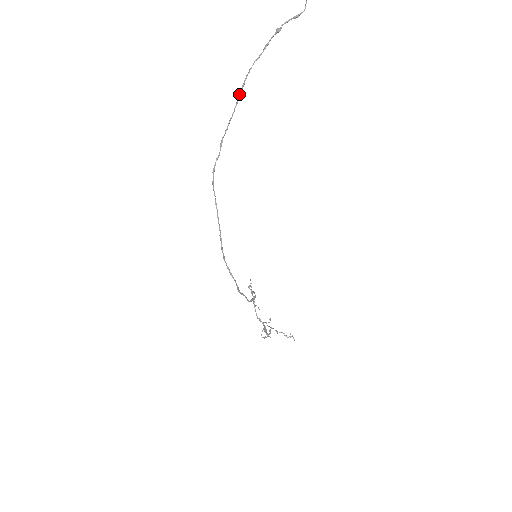
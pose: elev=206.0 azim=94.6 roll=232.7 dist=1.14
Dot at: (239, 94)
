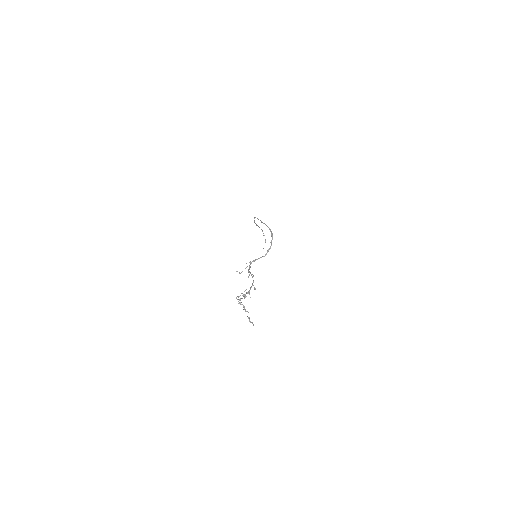
Dot at: (257, 225)
